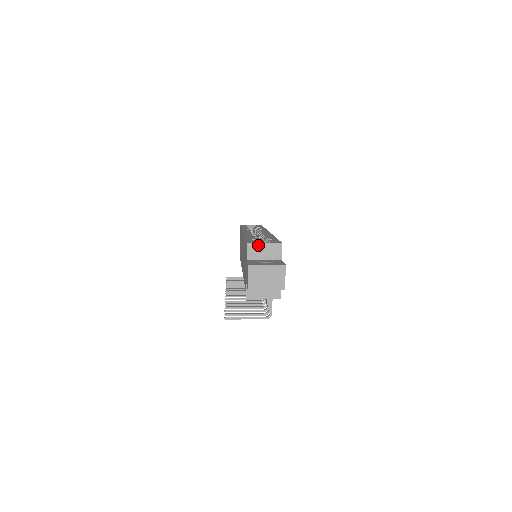
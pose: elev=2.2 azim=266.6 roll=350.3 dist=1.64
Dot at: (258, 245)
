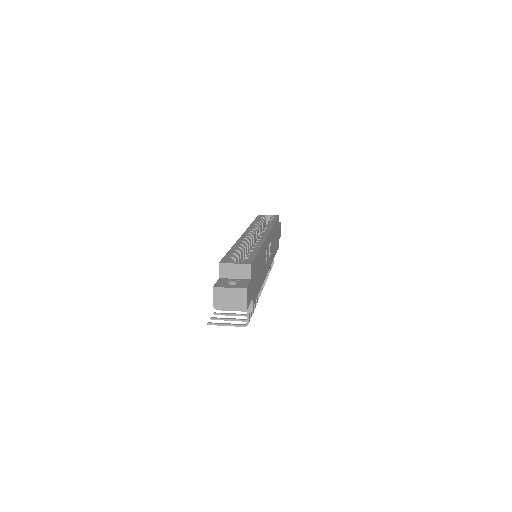
Dot at: (229, 265)
